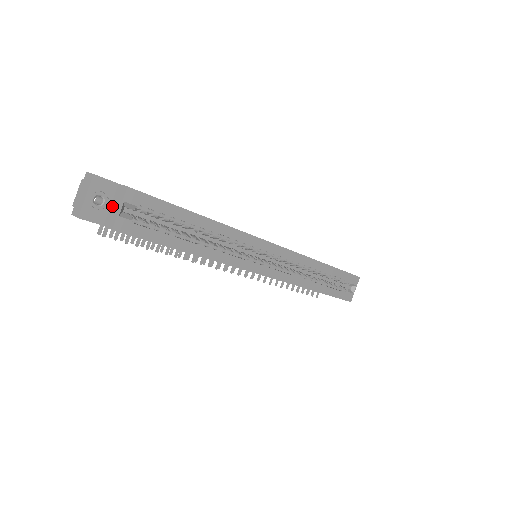
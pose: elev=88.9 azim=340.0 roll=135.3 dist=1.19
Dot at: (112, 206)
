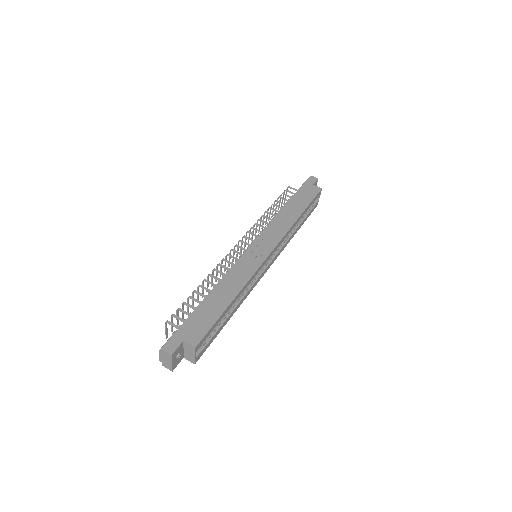
Dot at: (186, 351)
